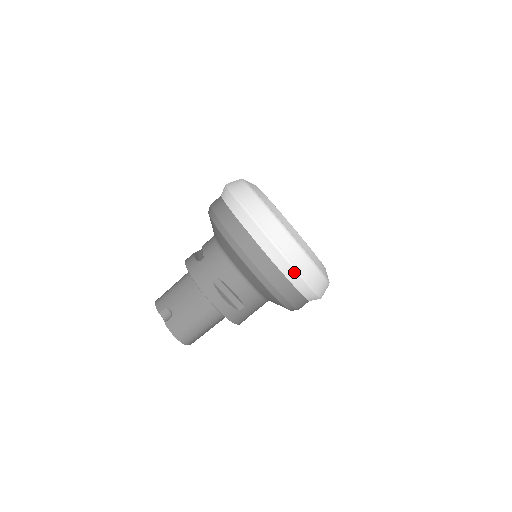
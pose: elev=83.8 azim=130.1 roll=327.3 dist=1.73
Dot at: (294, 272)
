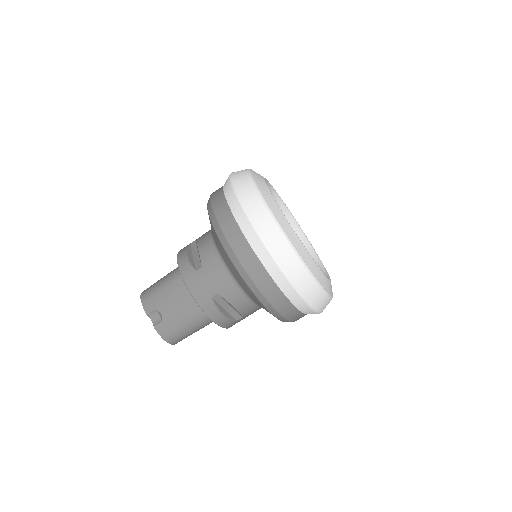
Dot at: (306, 305)
